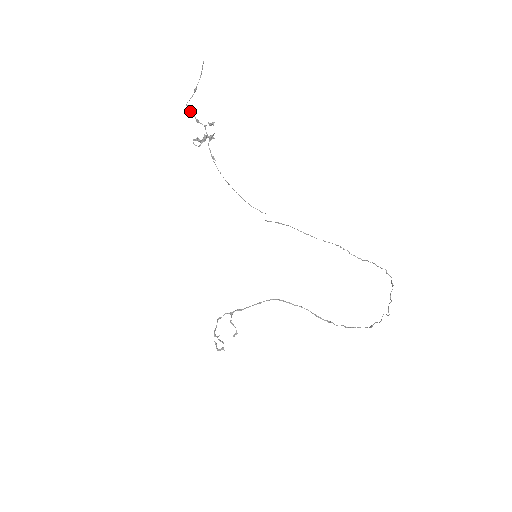
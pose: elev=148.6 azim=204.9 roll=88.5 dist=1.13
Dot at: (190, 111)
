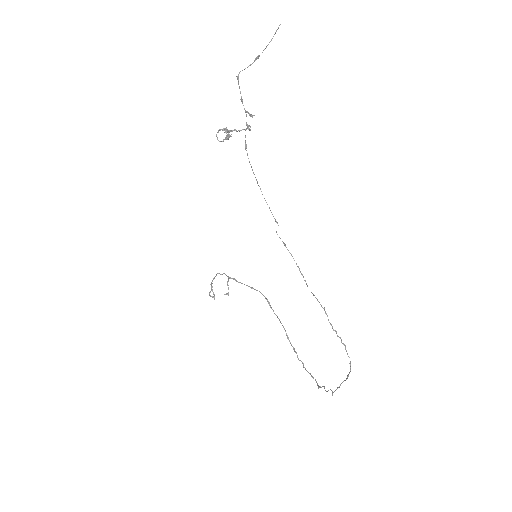
Dot at: occluded
